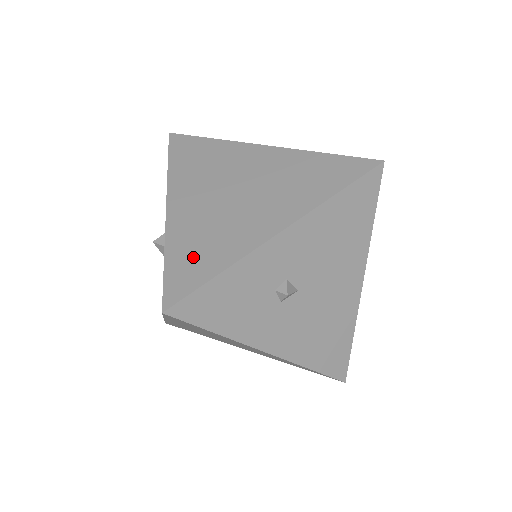
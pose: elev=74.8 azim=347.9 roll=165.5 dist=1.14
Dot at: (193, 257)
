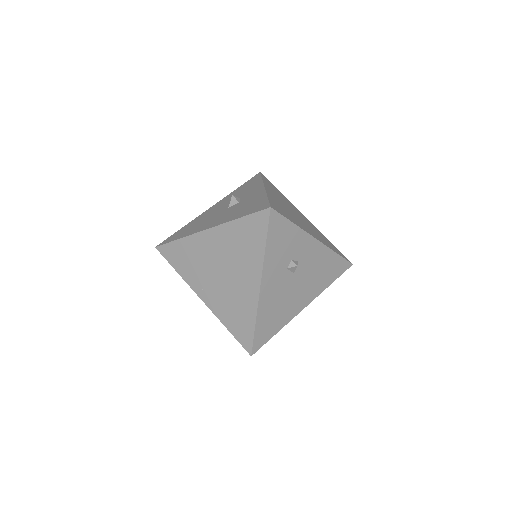
Dot at: (281, 209)
